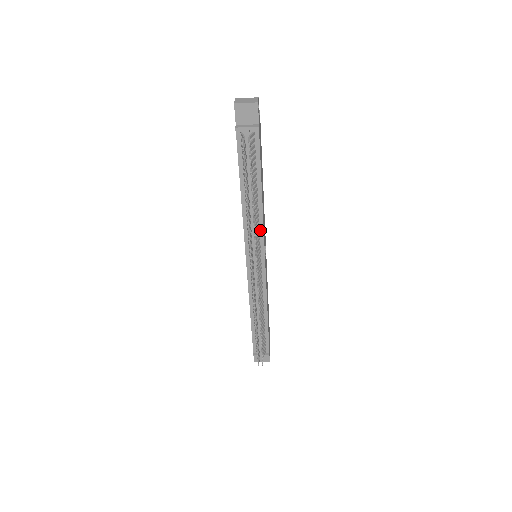
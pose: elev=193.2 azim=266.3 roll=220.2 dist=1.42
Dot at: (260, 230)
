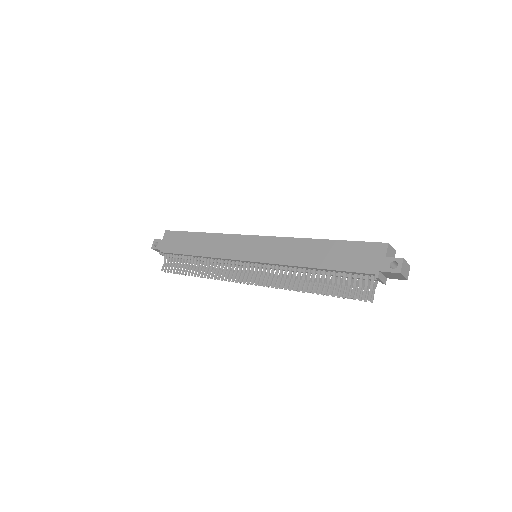
Dot at: occluded
